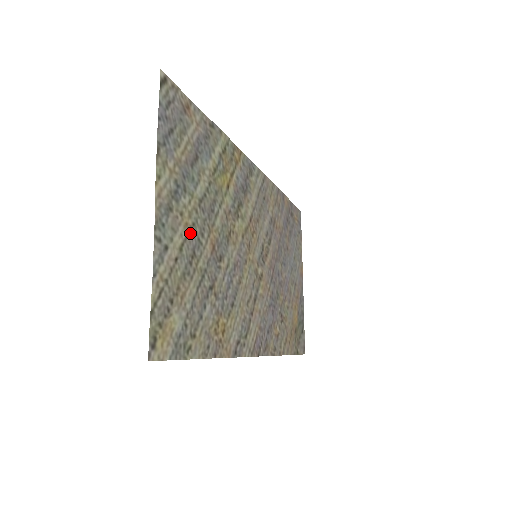
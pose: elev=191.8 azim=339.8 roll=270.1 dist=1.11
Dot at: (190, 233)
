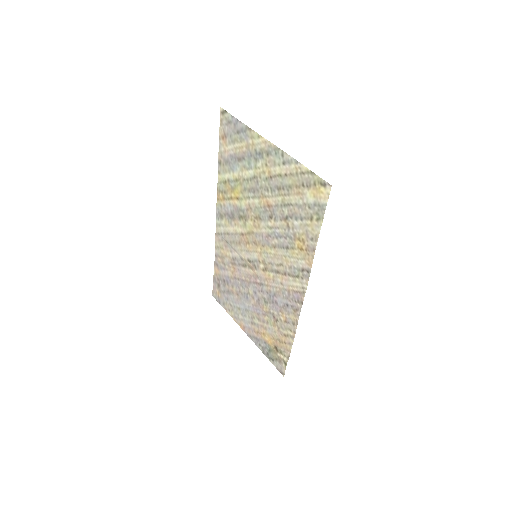
Dot at: (271, 178)
